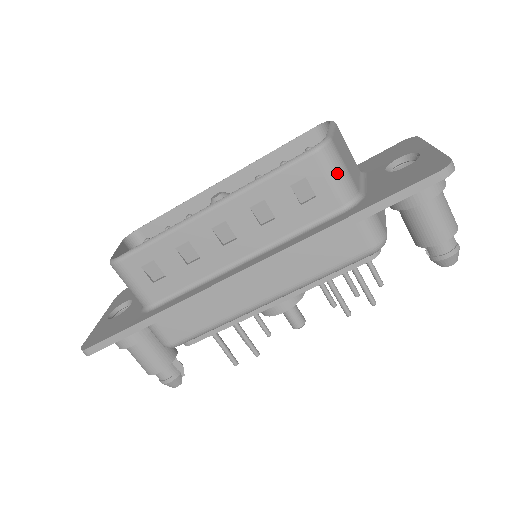
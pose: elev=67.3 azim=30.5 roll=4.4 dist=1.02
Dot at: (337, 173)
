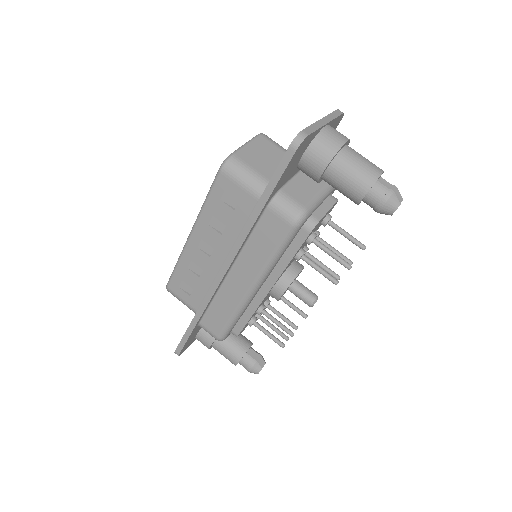
Dot at: (243, 178)
